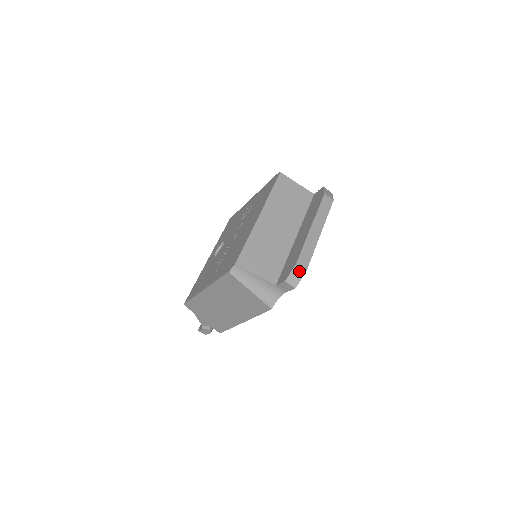
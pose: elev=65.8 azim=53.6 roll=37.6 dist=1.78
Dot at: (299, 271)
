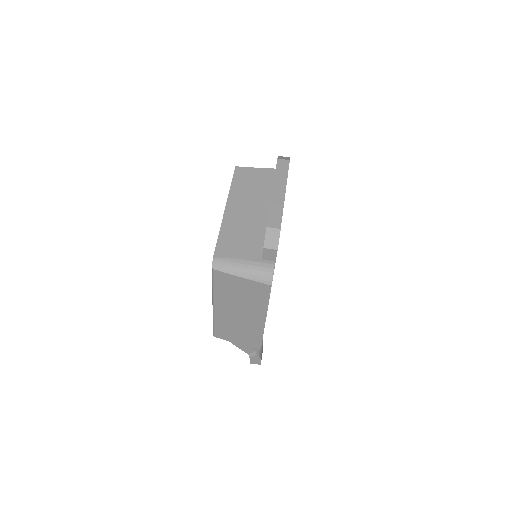
Dot at: (273, 232)
